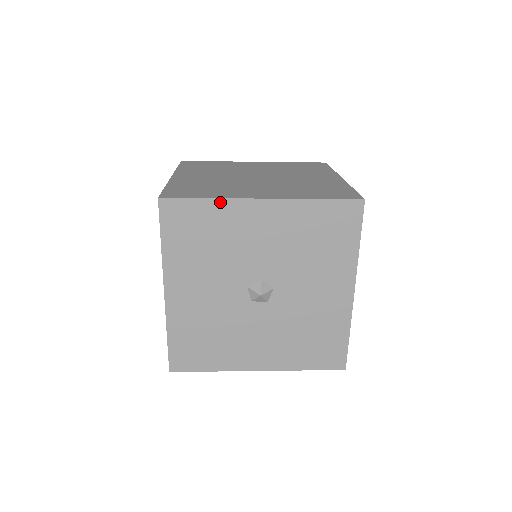
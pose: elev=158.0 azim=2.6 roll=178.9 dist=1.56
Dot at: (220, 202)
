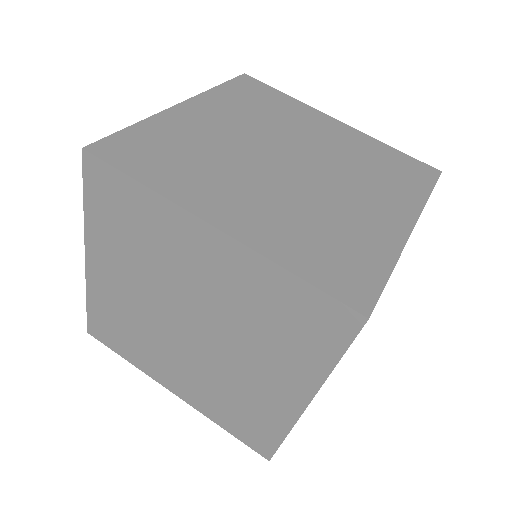
Dot at: (395, 264)
